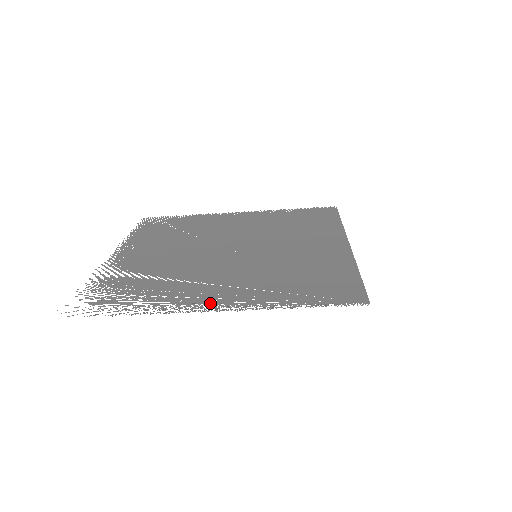
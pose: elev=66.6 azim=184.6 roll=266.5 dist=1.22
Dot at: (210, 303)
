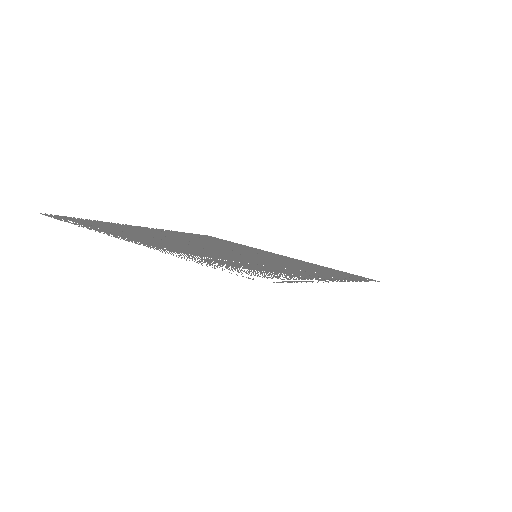
Dot at: (322, 278)
